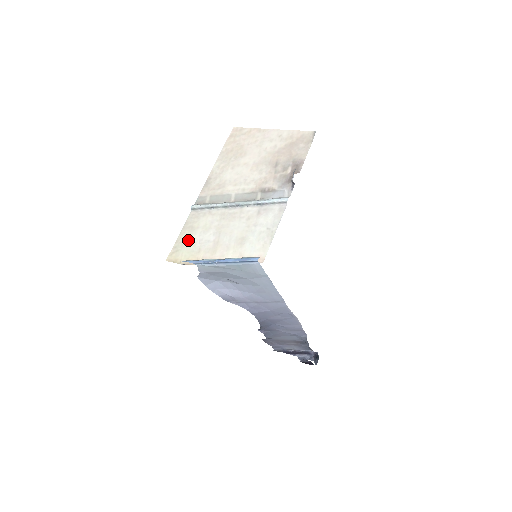
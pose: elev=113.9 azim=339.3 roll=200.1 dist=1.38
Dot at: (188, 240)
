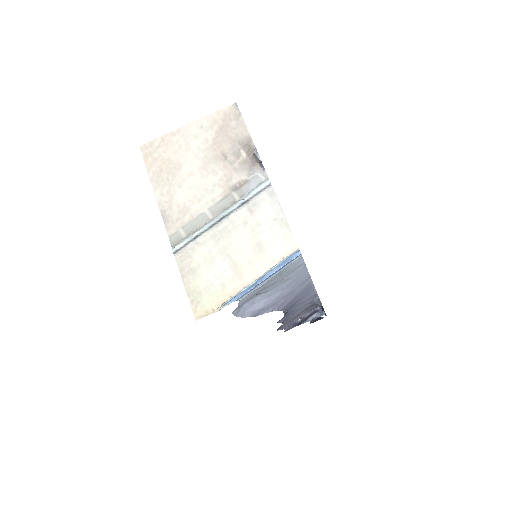
Dot at: (200, 285)
